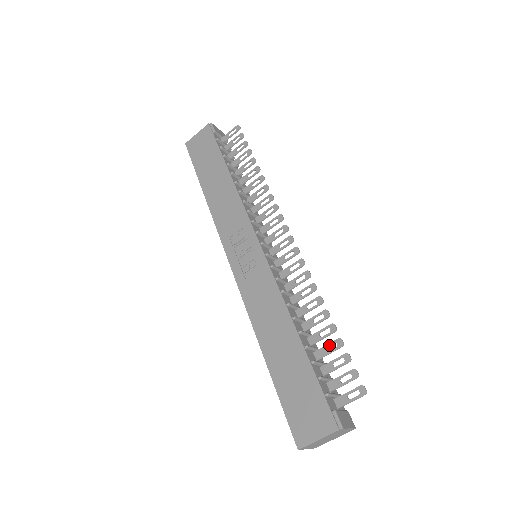
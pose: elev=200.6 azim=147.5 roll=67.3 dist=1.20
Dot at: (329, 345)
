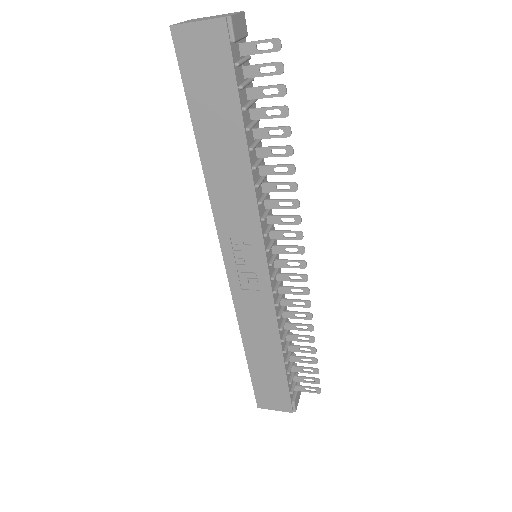
Dot at: occluded
